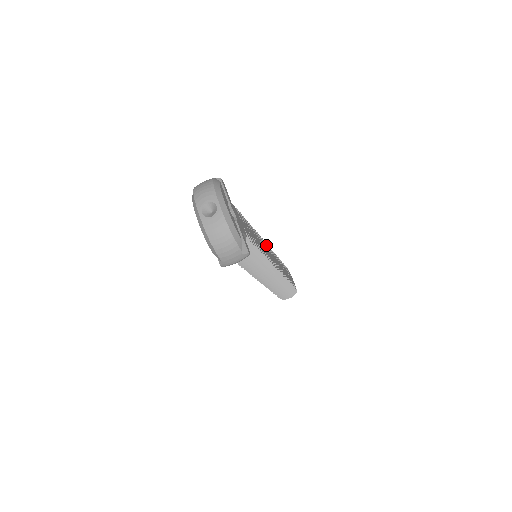
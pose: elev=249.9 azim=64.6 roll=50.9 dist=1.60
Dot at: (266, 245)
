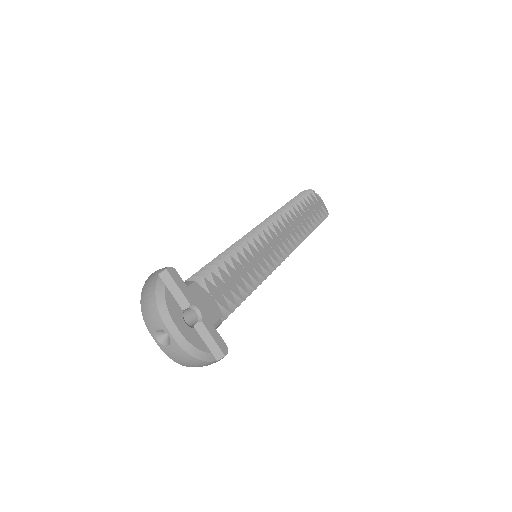
Dot at: (265, 234)
